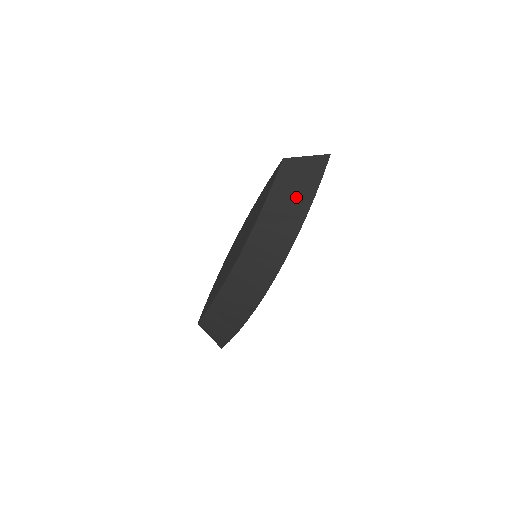
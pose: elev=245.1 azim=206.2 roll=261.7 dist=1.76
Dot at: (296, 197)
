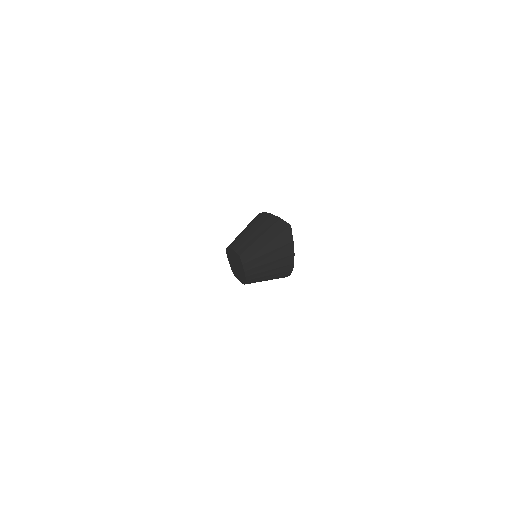
Dot at: (274, 262)
